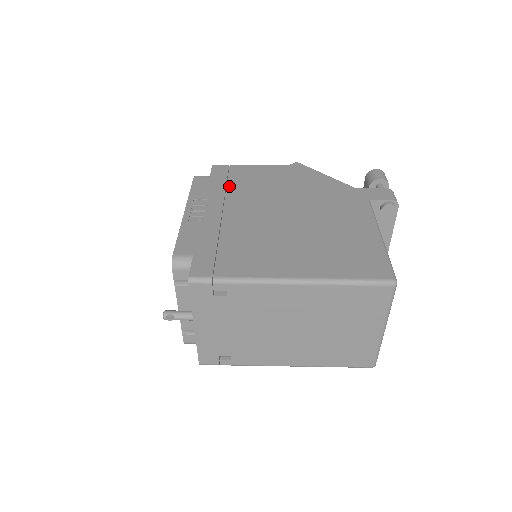
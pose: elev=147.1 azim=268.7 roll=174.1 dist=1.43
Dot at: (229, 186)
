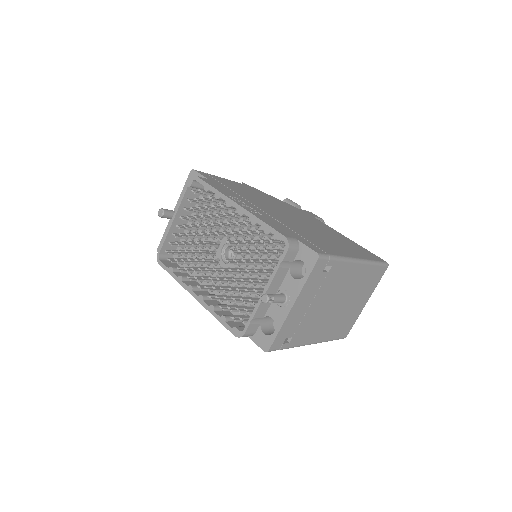
Dot at: (233, 190)
